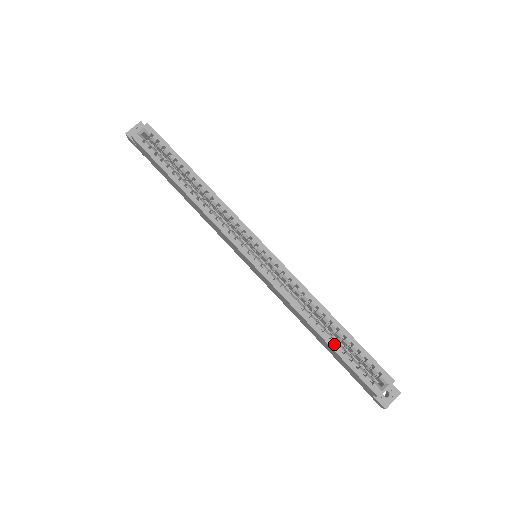
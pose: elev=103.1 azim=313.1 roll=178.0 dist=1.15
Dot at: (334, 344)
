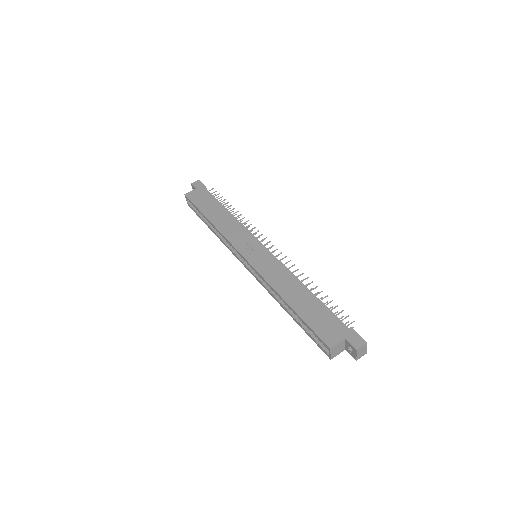
Dot at: (296, 321)
